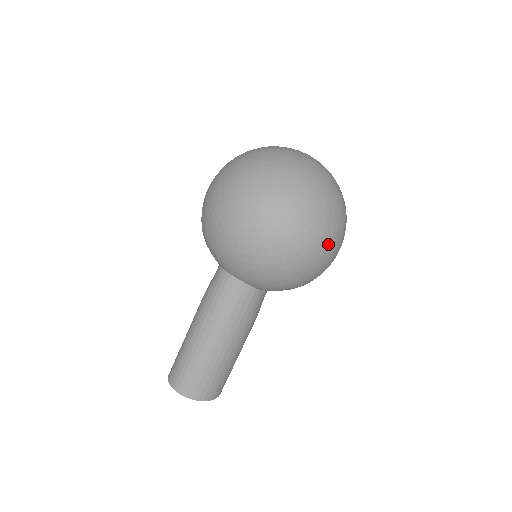
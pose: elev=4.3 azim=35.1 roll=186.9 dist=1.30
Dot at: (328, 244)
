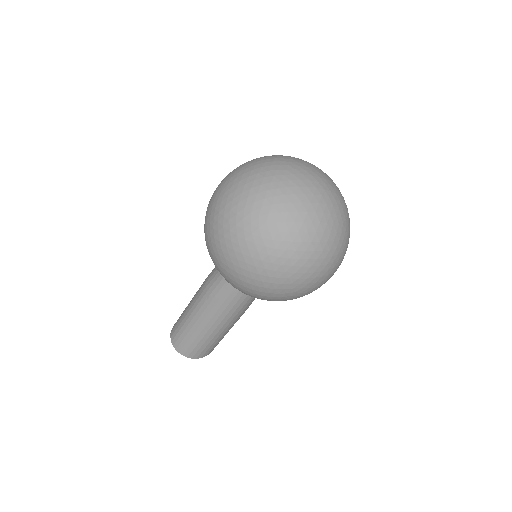
Dot at: (326, 279)
